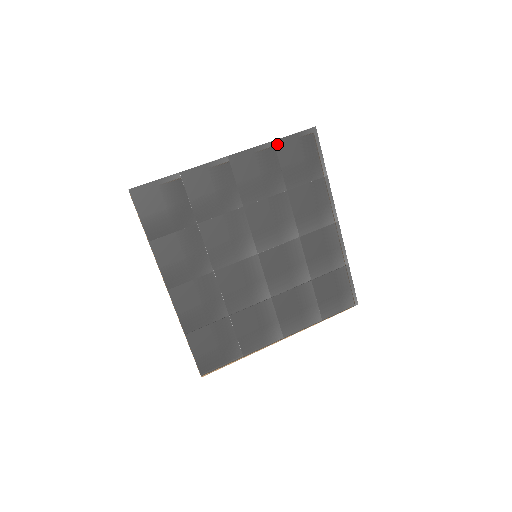
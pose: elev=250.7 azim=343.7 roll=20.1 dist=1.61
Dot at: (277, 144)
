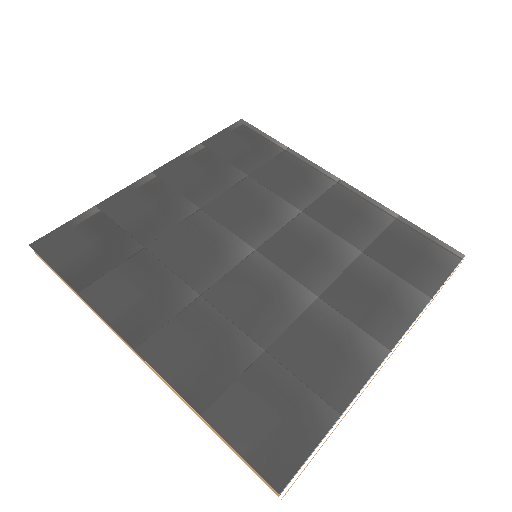
Dot at: (206, 145)
